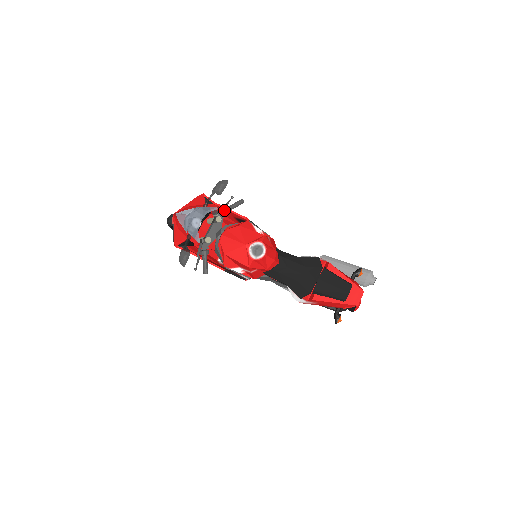
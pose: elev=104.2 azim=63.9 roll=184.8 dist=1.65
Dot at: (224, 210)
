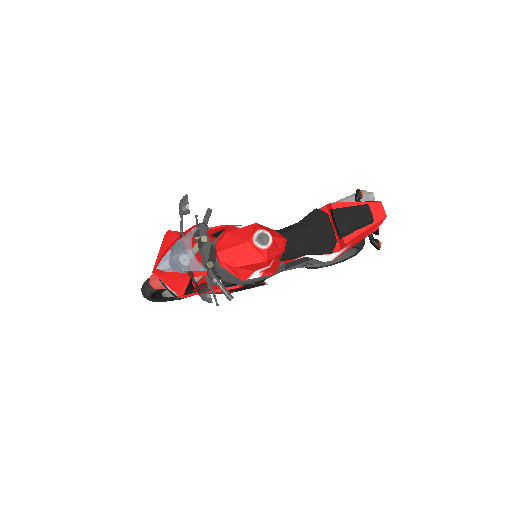
Dot at: (201, 228)
